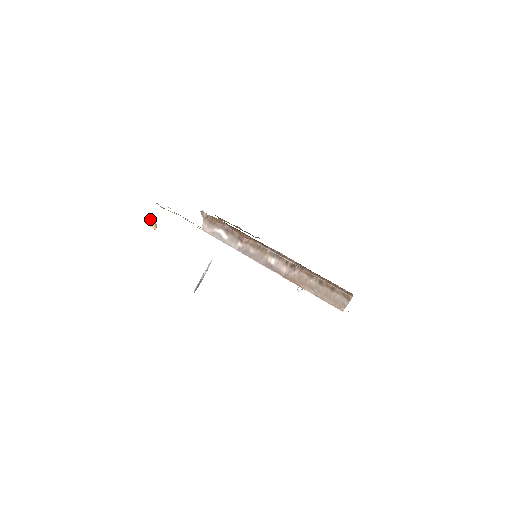
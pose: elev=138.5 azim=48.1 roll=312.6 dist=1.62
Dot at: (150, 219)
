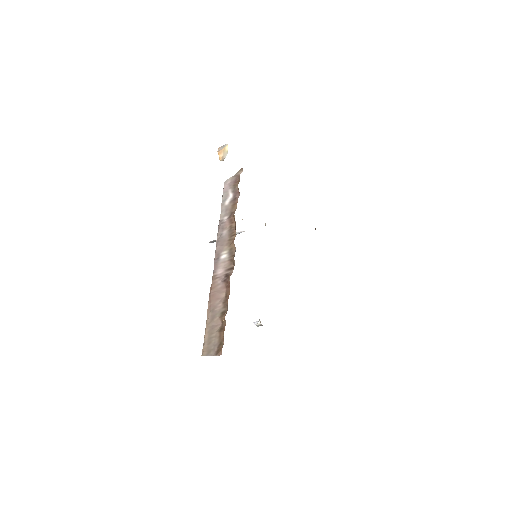
Dot at: (224, 147)
